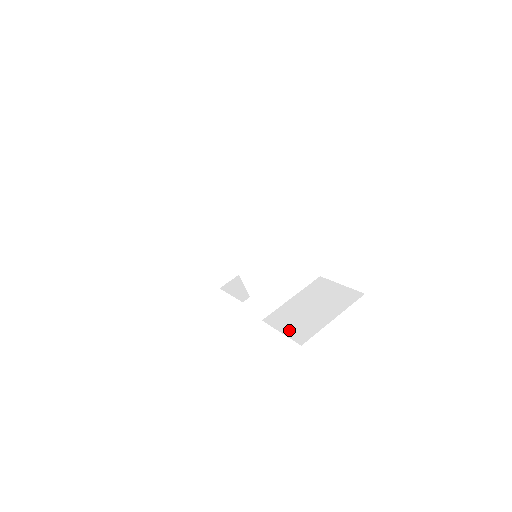
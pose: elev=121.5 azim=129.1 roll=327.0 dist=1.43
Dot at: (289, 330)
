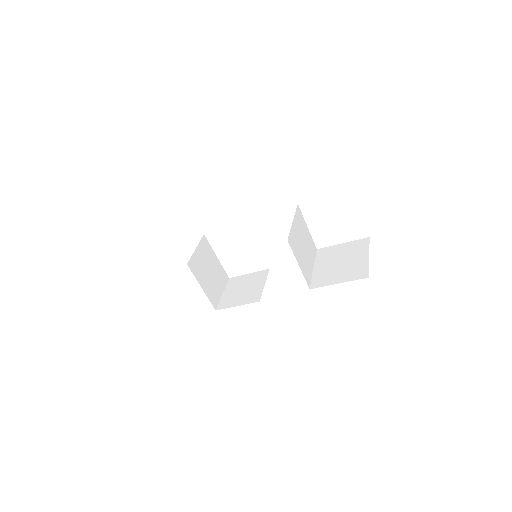
Dot at: (344, 278)
